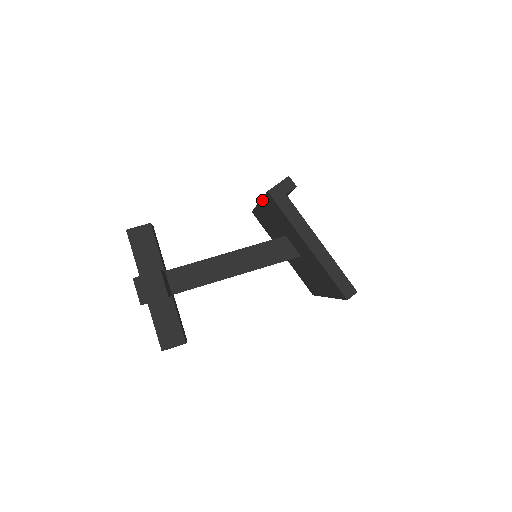
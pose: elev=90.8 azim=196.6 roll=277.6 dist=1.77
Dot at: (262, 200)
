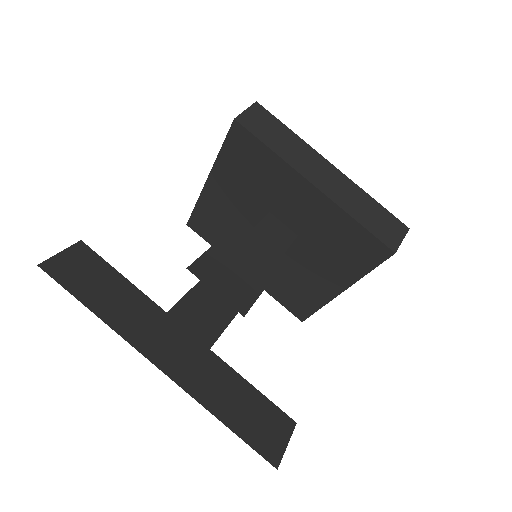
Dot at: (342, 211)
